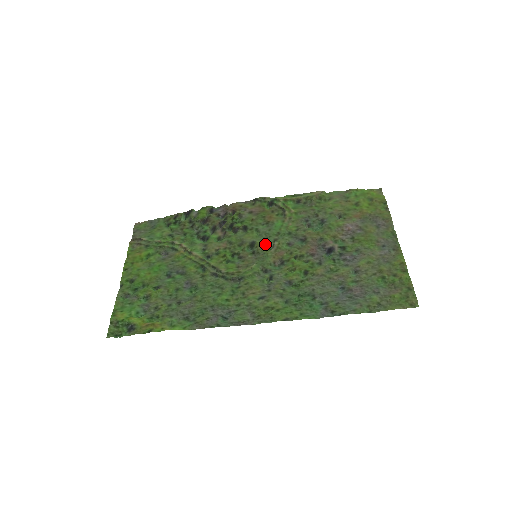
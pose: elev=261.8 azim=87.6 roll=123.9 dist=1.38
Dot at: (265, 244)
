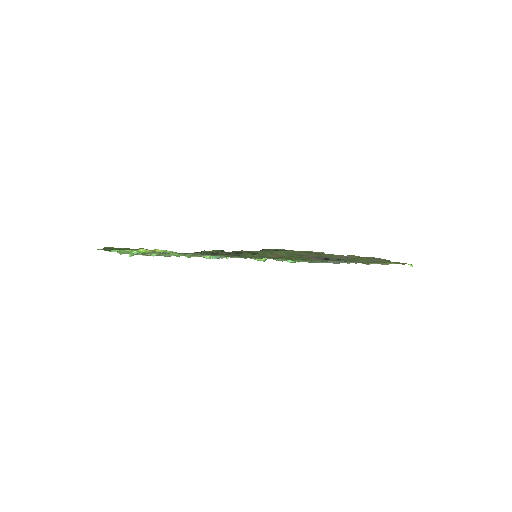
Dot at: occluded
